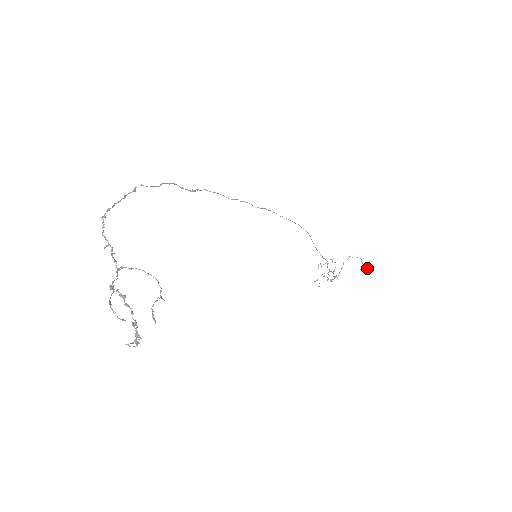
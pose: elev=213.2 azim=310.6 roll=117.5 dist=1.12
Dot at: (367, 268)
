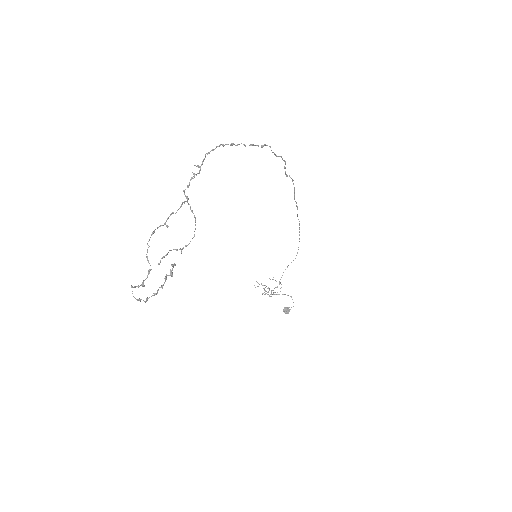
Dot at: occluded
